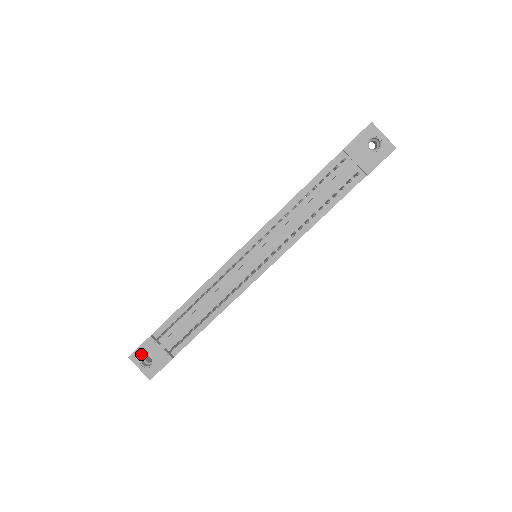
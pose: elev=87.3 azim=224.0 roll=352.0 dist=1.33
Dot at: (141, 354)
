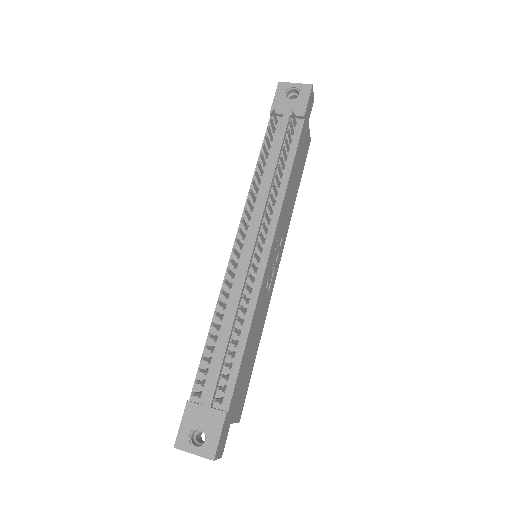
Dot at: (187, 432)
